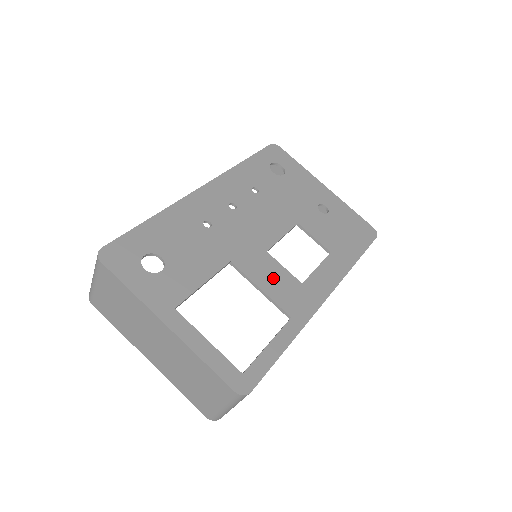
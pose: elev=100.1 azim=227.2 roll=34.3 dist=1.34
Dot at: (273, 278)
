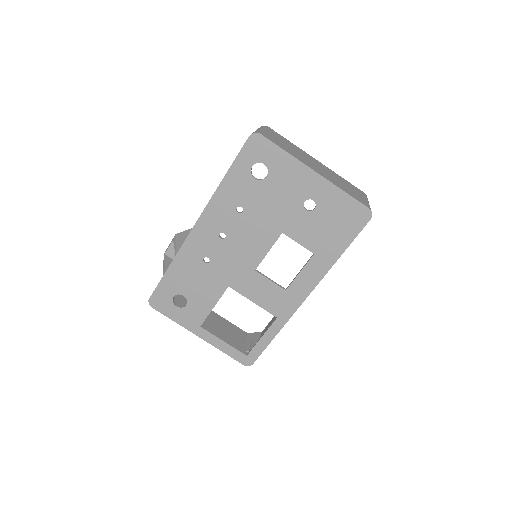
Dot at: (262, 292)
